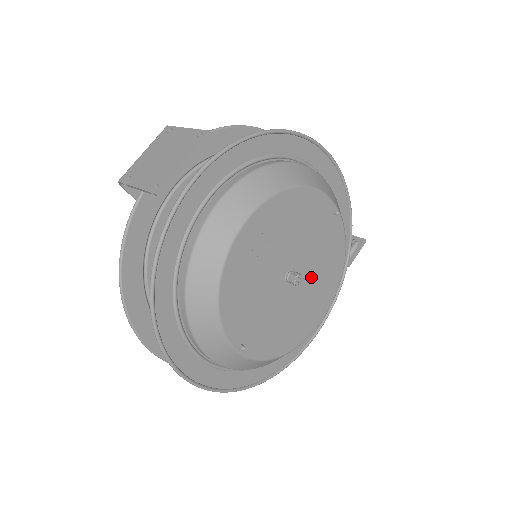
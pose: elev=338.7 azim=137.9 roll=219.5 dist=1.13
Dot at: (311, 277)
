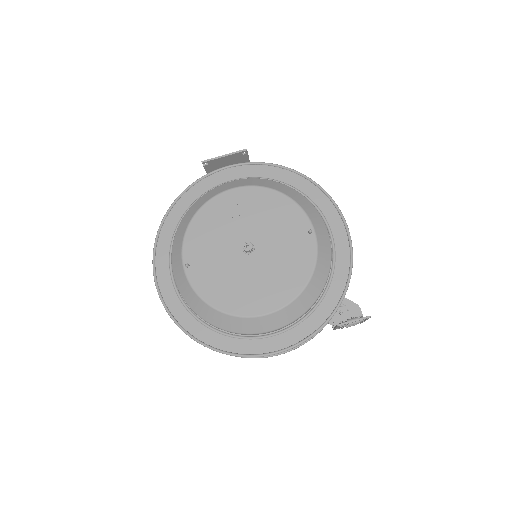
Dot at: (268, 266)
